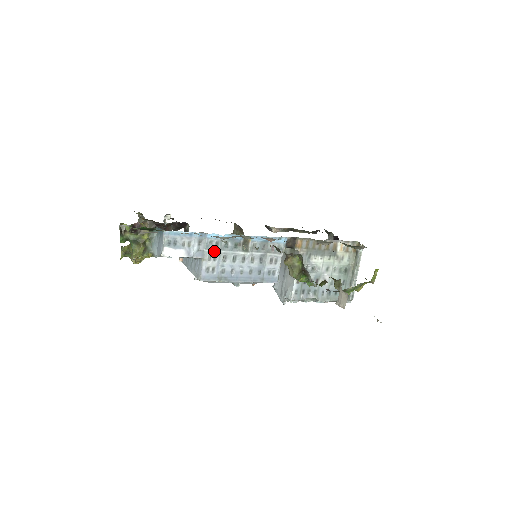
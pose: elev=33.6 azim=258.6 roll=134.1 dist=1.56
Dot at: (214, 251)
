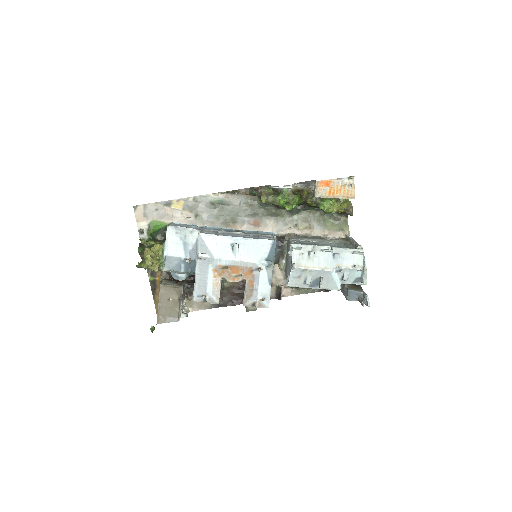
Dot at: (211, 230)
